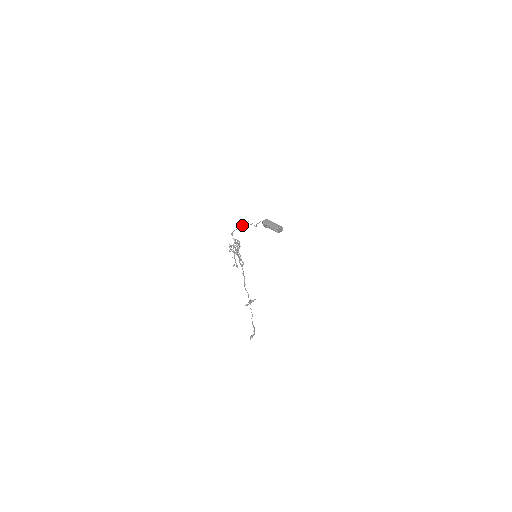
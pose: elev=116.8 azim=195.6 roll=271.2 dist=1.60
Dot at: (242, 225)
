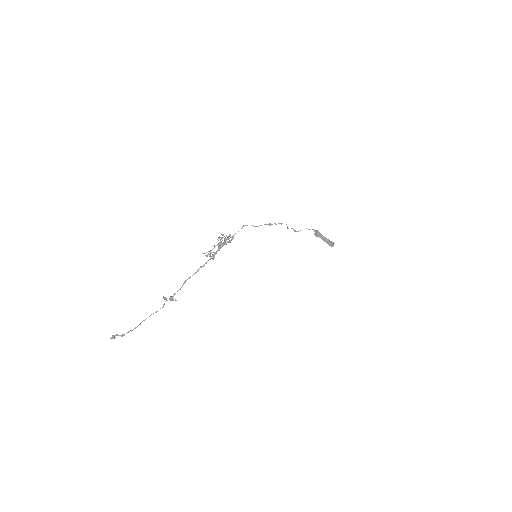
Dot at: occluded
